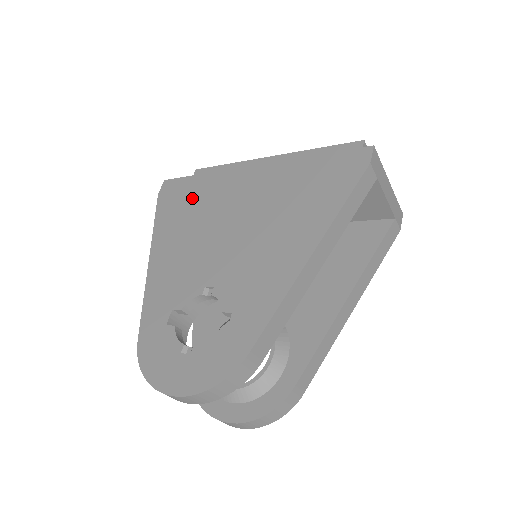
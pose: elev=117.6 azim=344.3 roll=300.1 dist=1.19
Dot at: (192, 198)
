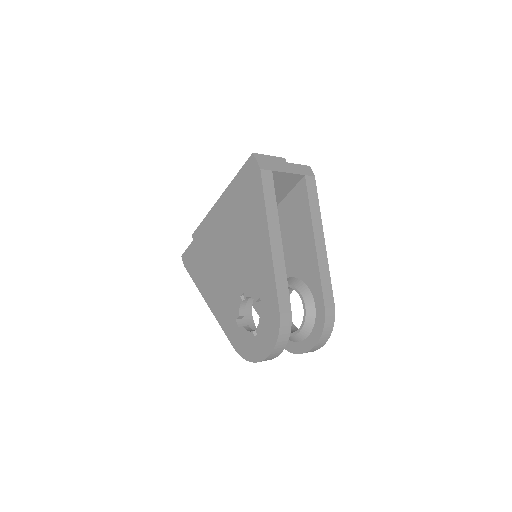
Dot at: (201, 255)
